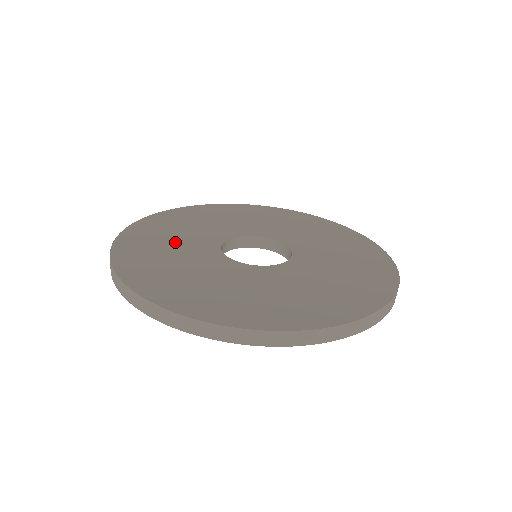
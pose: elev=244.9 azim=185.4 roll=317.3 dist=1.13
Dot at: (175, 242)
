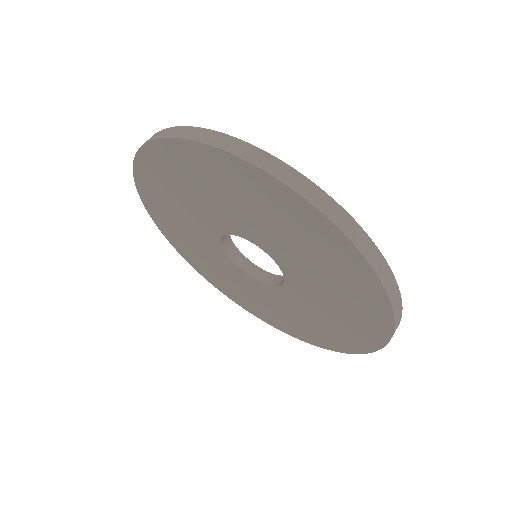
Dot at: occluded
